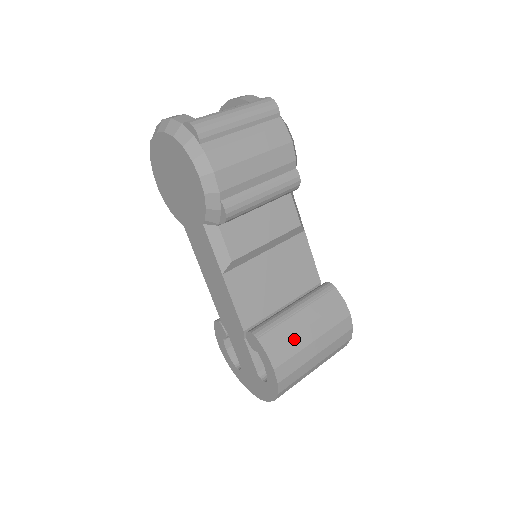
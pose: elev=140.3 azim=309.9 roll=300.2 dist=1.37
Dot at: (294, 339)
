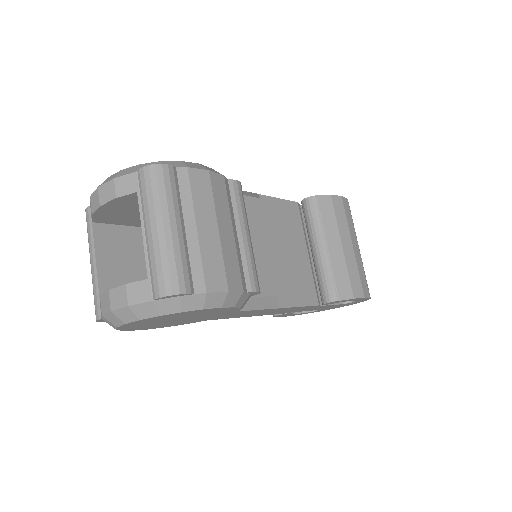
Dot at: (348, 266)
